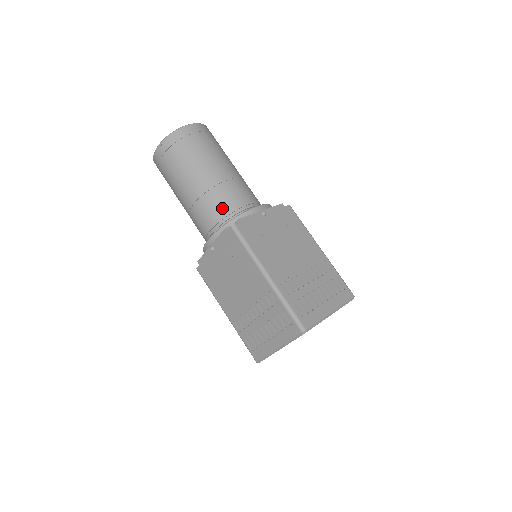
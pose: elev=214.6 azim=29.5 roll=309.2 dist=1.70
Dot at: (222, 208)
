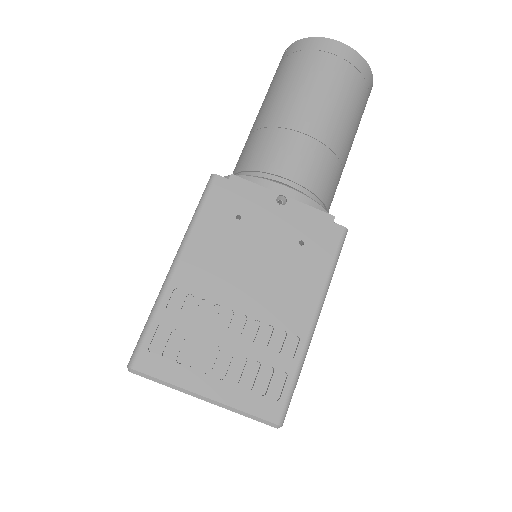
Dot at: (254, 158)
